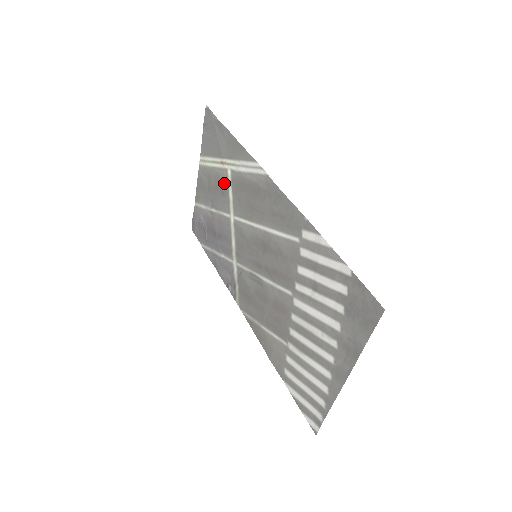
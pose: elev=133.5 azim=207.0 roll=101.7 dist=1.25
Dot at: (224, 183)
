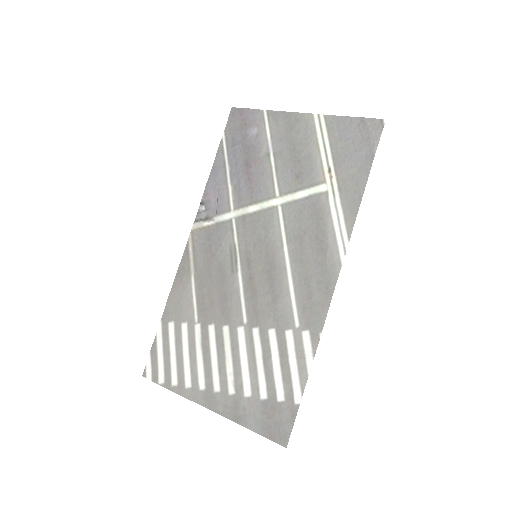
Dot at: (309, 179)
